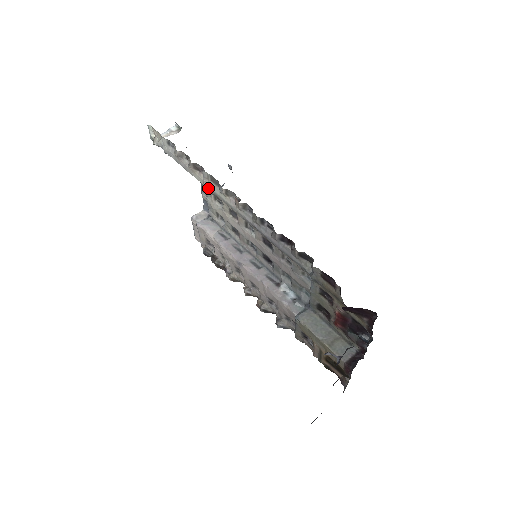
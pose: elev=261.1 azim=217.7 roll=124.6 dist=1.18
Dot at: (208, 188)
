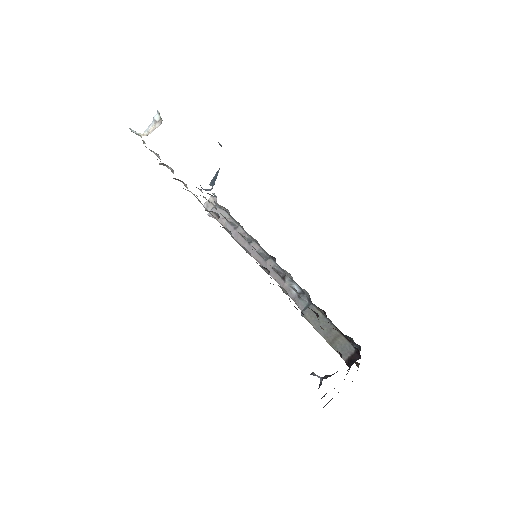
Dot at: occluded
